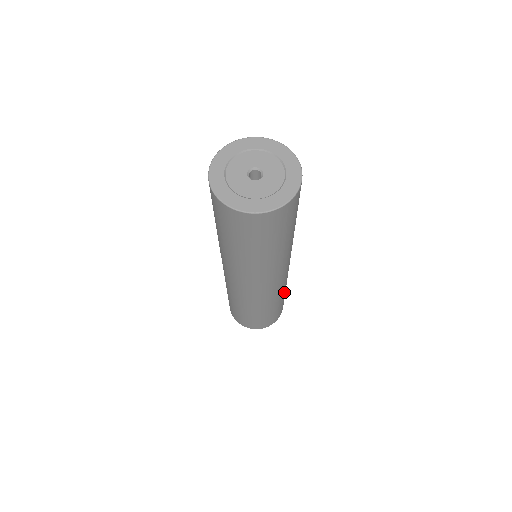
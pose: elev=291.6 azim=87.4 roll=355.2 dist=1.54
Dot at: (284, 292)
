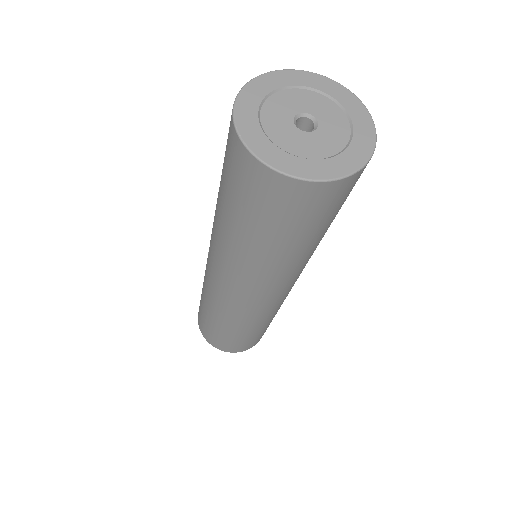
Dot at: (275, 314)
